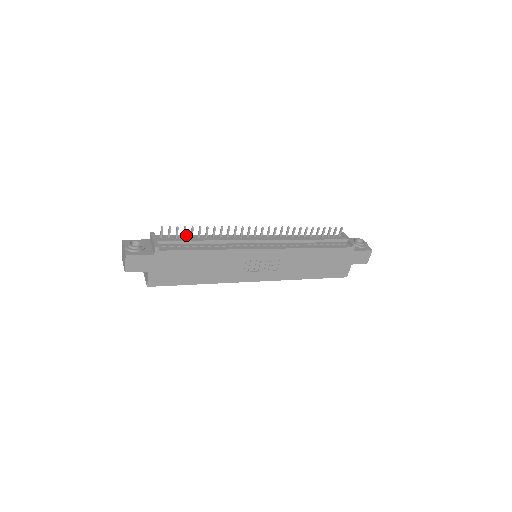
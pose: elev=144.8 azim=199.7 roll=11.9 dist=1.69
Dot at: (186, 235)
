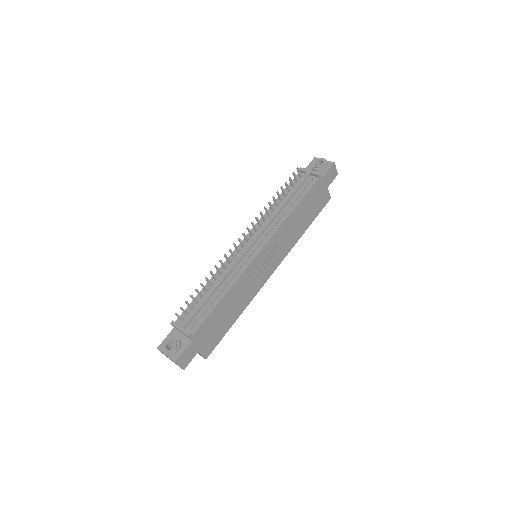
Dot at: (195, 297)
